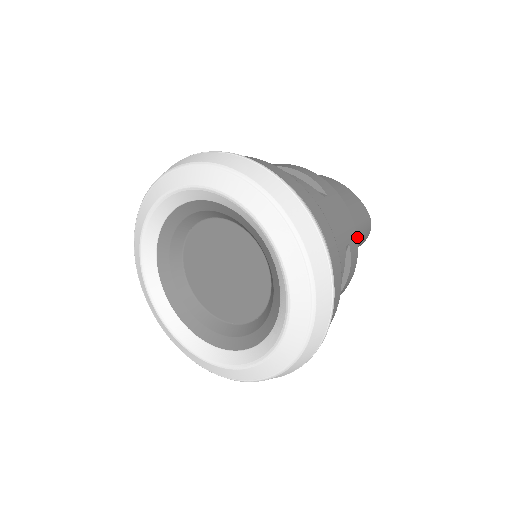
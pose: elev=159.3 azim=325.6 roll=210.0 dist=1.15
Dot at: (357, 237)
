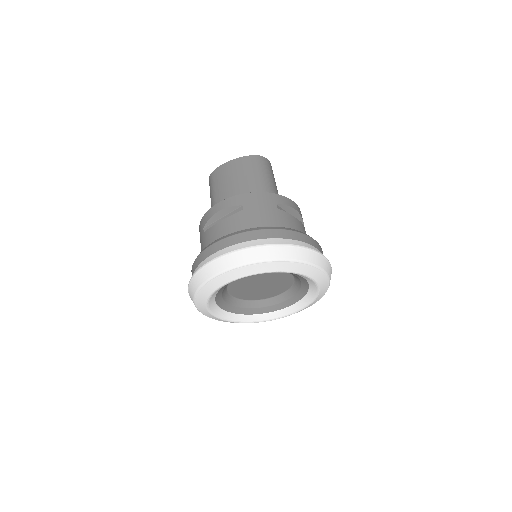
Dot at: (269, 177)
